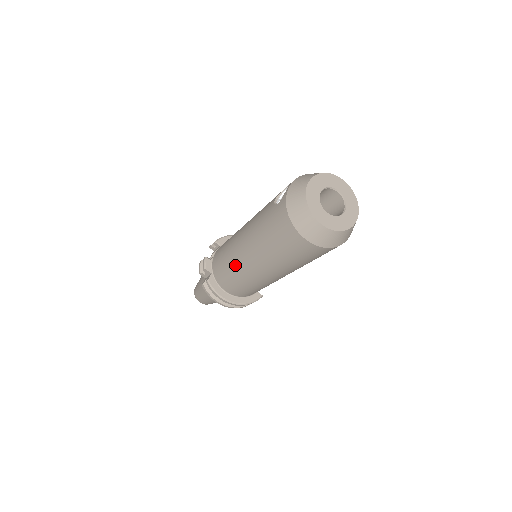
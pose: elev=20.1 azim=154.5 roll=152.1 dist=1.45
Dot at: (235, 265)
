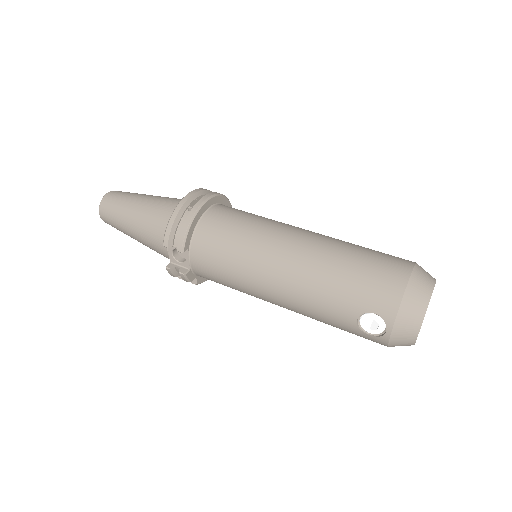
Dot at: occluded
